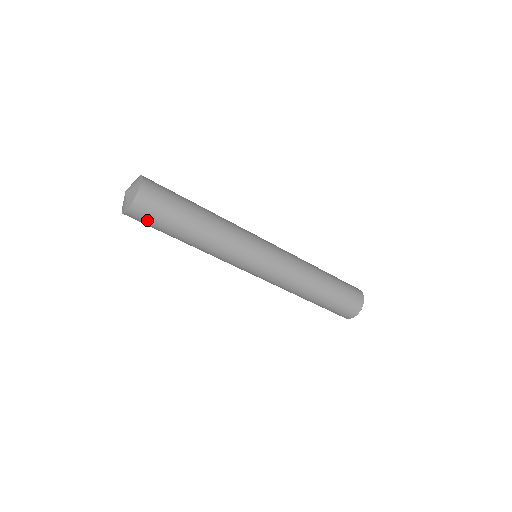
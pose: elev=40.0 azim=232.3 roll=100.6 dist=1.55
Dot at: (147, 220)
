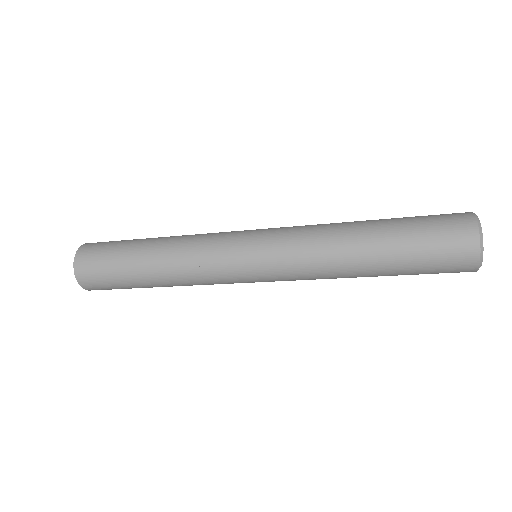
Dot at: occluded
